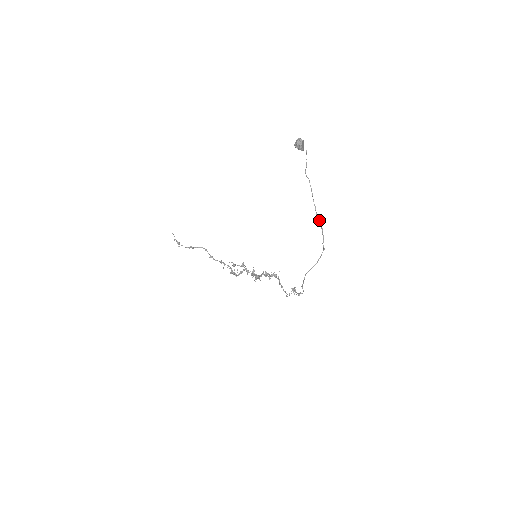
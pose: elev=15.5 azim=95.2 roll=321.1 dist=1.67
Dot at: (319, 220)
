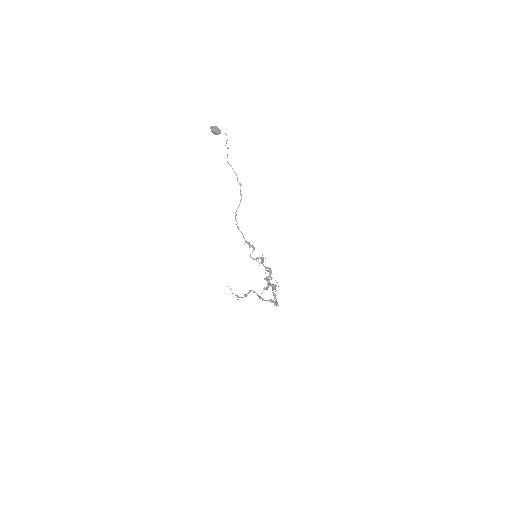
Dot at: (230, 165)
